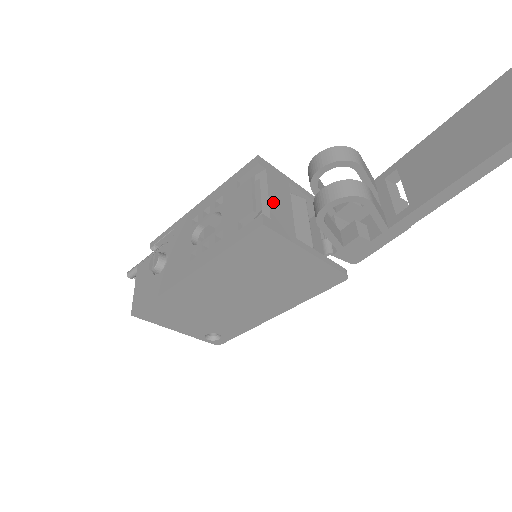
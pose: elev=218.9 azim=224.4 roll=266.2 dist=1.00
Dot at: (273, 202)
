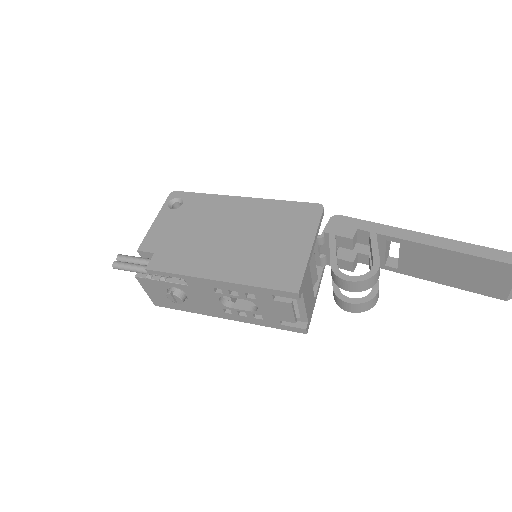
Dot at: (307, 307)
